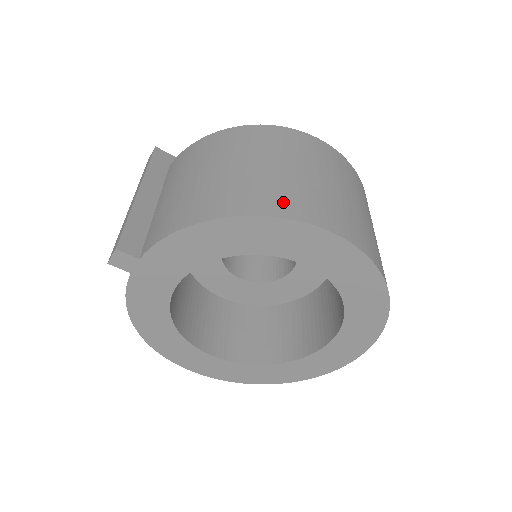
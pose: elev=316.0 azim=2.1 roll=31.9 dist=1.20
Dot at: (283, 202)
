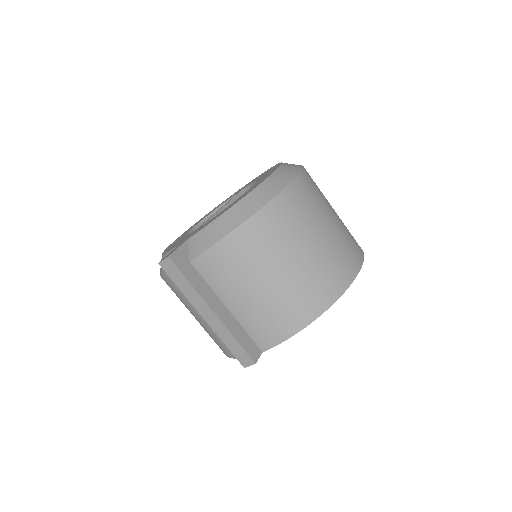
Dot at: (338, 277)
